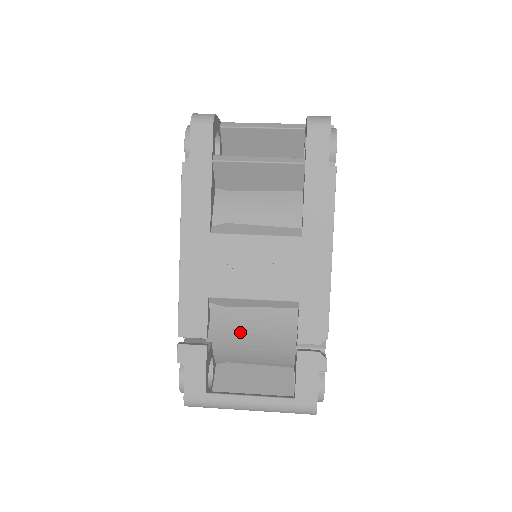
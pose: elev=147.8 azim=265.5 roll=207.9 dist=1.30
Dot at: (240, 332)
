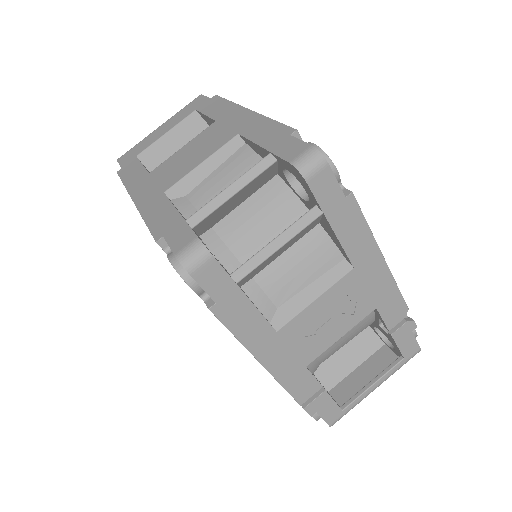
Dot at: (332, 353)
